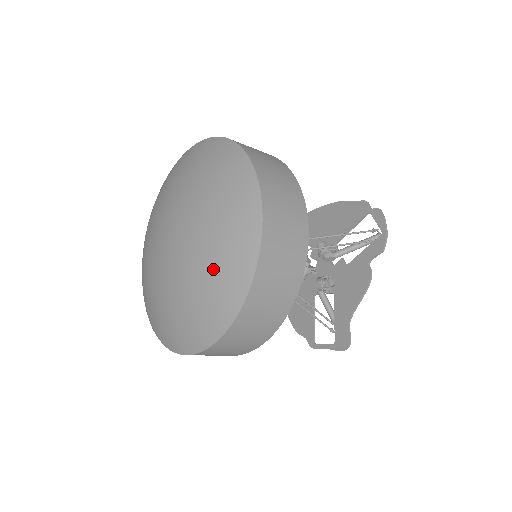
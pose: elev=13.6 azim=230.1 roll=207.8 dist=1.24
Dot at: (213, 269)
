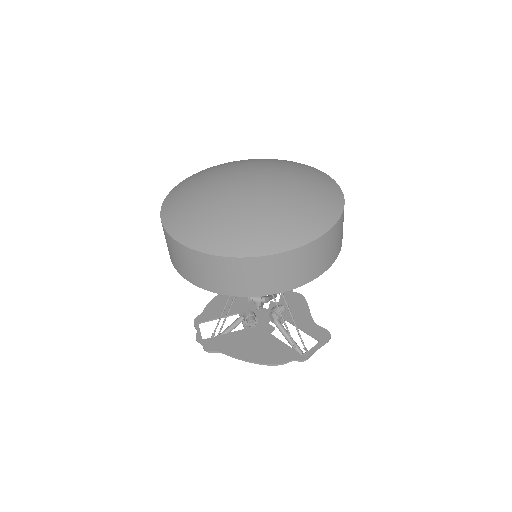
Dot at: (309, 177)
